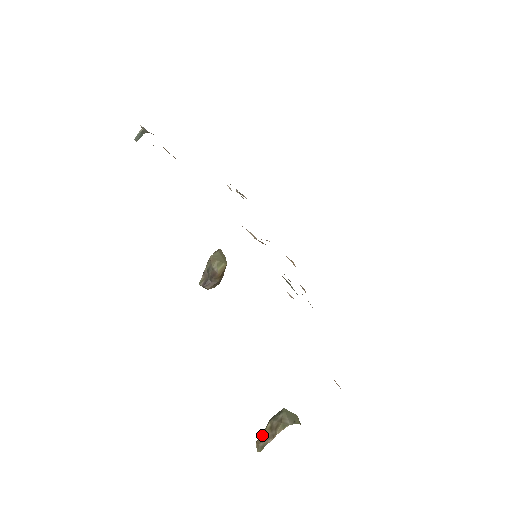
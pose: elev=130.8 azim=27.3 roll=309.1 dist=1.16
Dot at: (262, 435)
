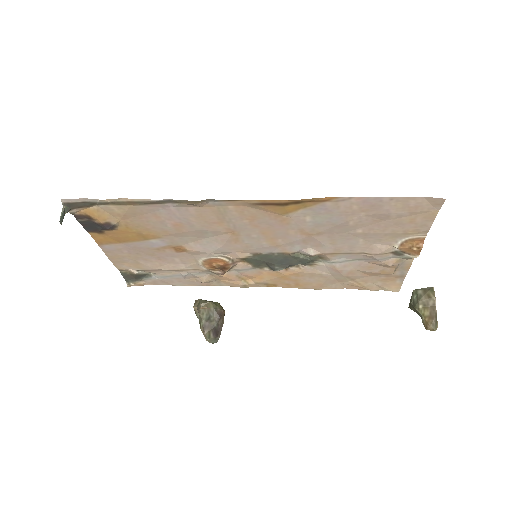
Dot at: (426, 317)
